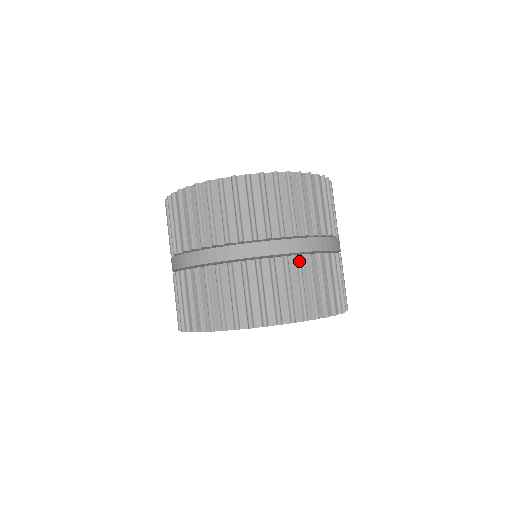
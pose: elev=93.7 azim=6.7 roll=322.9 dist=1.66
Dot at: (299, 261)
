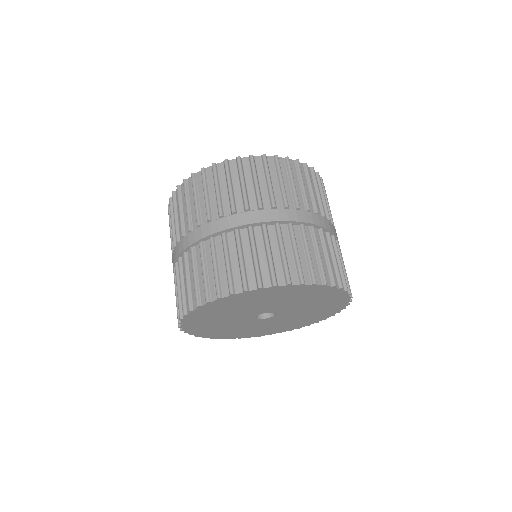
Dot at: (211, 243)
